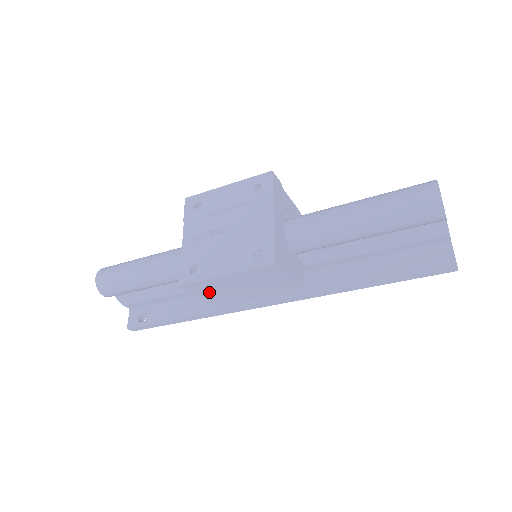
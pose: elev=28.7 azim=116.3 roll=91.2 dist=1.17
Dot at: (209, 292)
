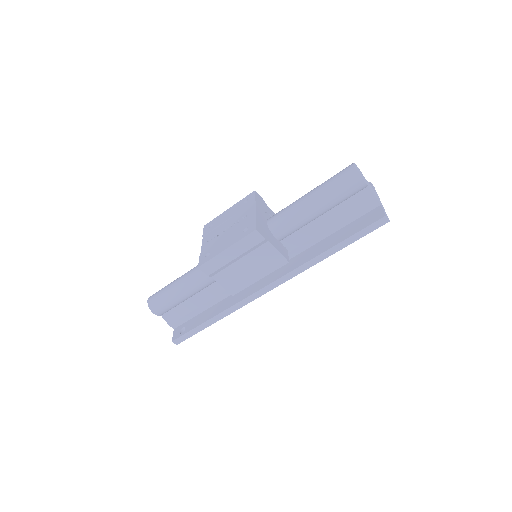
Dot at: (222, 276)
